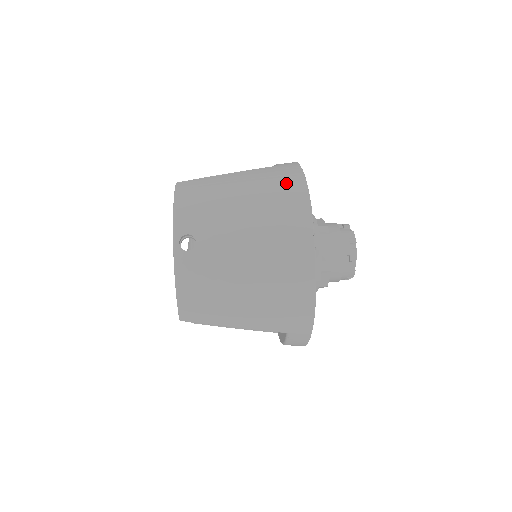
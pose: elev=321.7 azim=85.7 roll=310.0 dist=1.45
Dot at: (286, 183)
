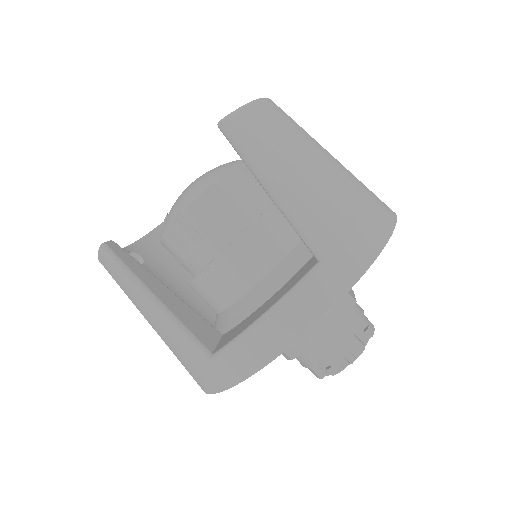
Dot at: (190, 374)
